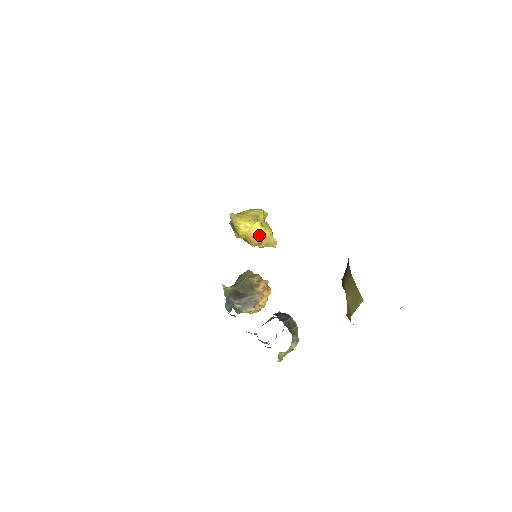
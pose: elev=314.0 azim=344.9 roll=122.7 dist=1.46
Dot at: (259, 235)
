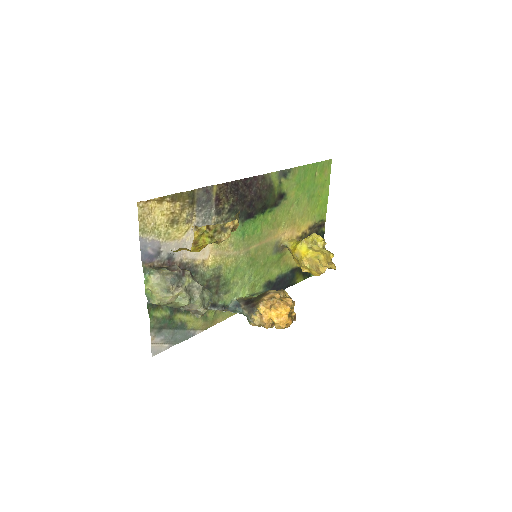
Dot at: (303, 256)
